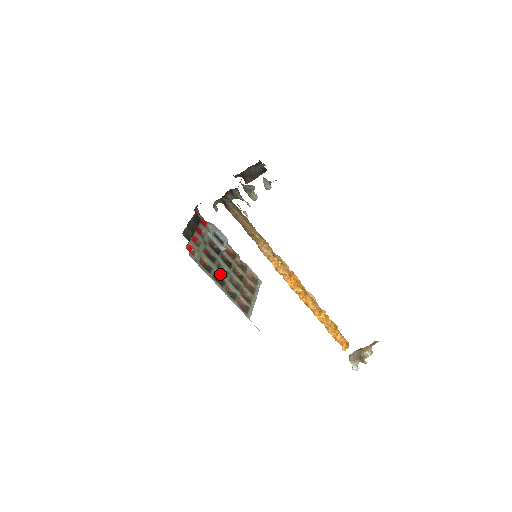
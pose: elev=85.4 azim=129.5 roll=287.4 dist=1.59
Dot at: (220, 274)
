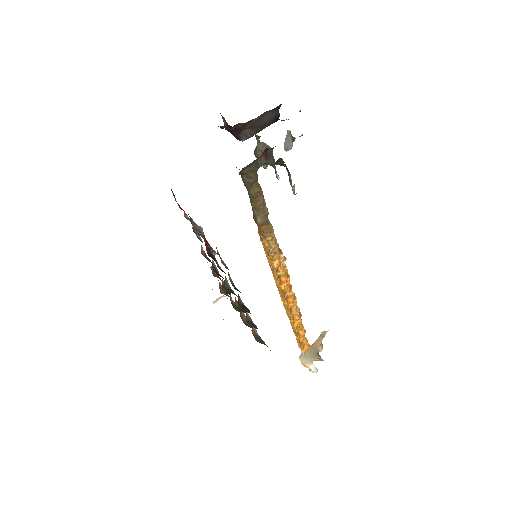
Dot at: (239, 296)
